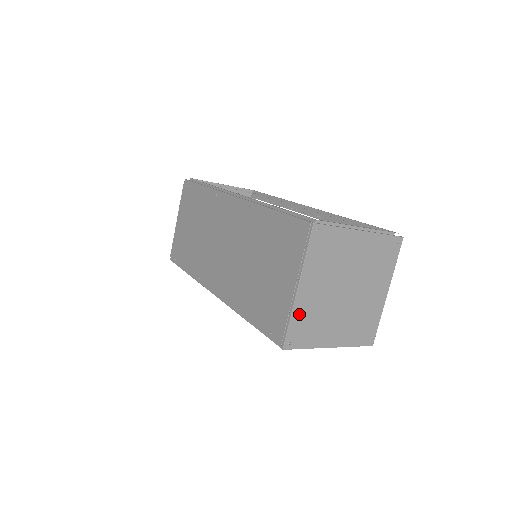
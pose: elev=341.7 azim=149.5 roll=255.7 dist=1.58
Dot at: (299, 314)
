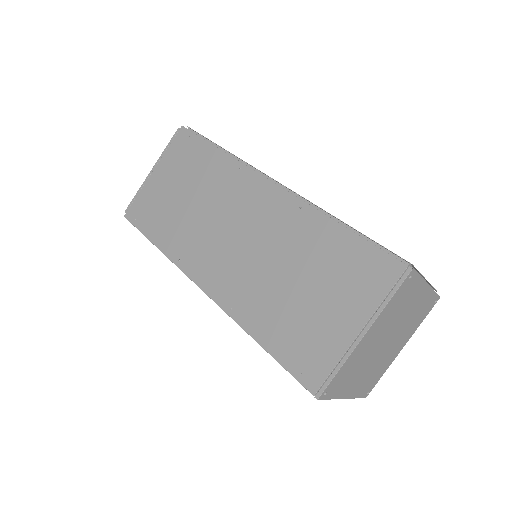
Dot at: (349, 363)
